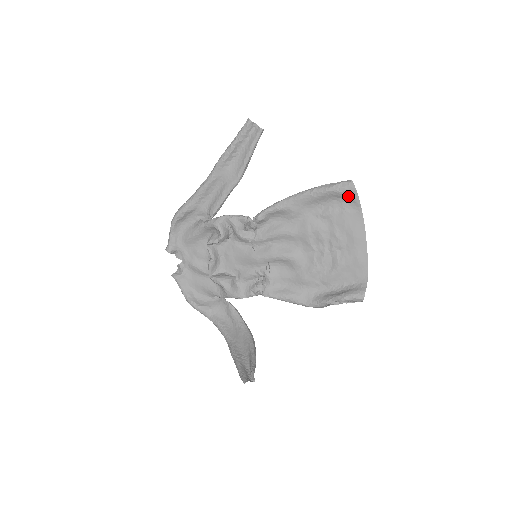
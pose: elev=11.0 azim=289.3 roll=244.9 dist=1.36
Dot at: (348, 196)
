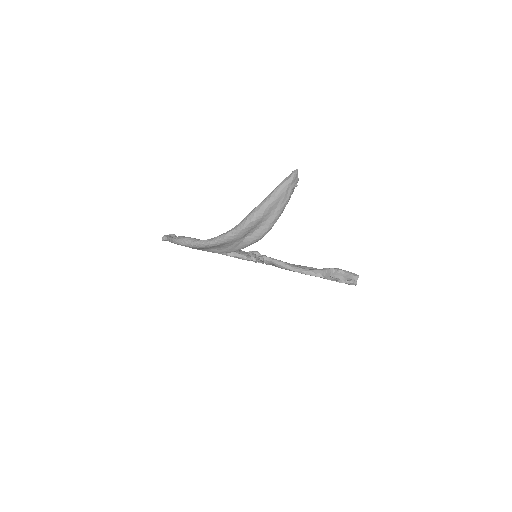
Dot at: occluded
